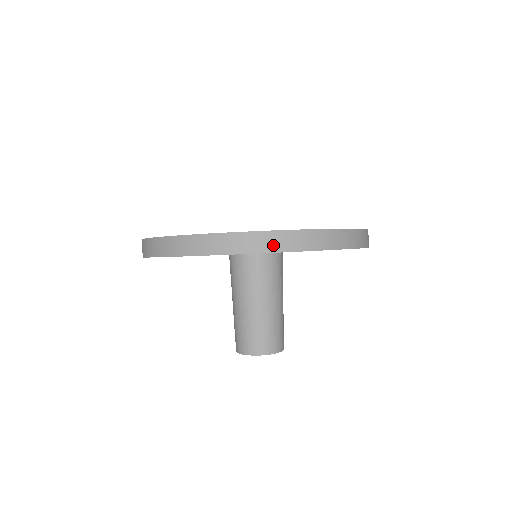
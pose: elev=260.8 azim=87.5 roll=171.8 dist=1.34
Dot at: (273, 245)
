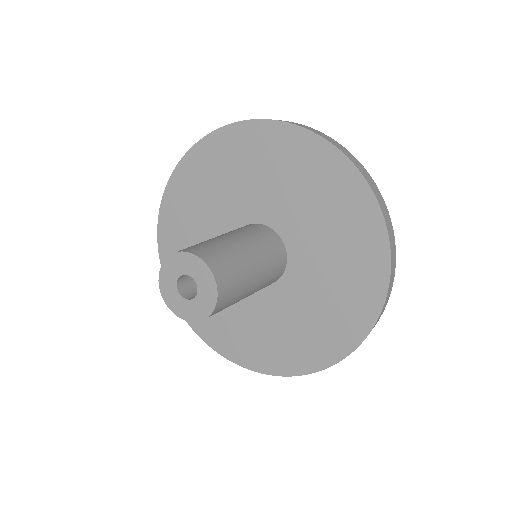
Dot at: (373, 188)
